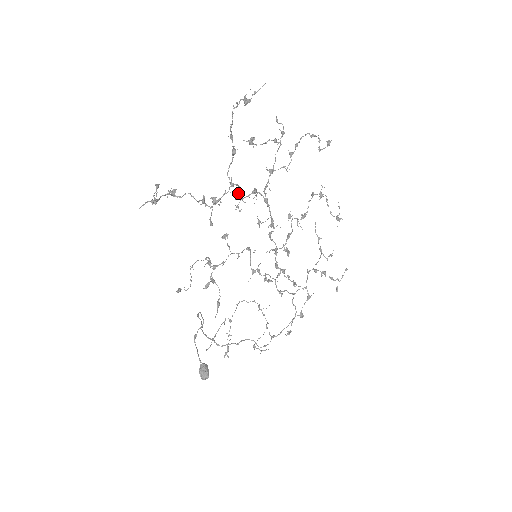
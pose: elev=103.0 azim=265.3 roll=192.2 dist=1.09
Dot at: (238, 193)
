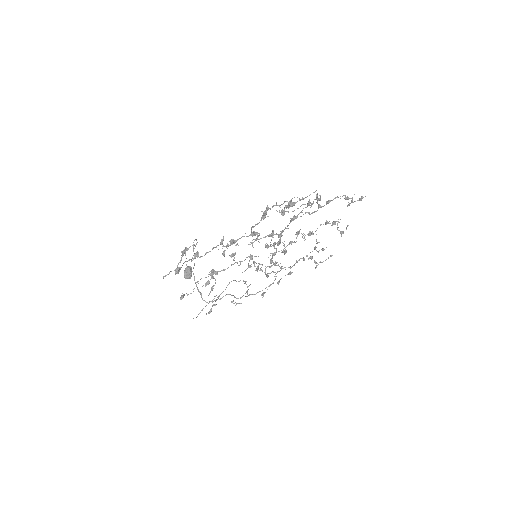
Dot at: (256, 233)
